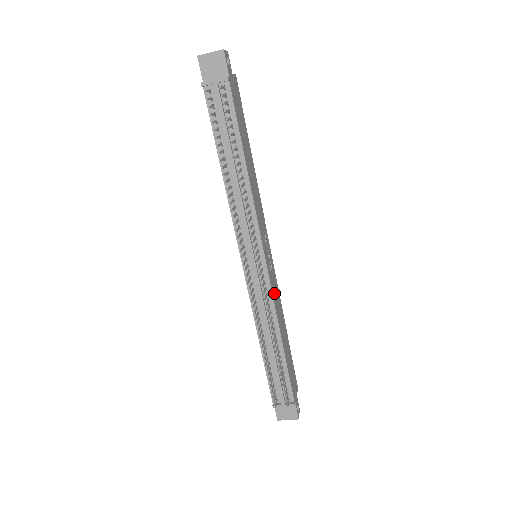
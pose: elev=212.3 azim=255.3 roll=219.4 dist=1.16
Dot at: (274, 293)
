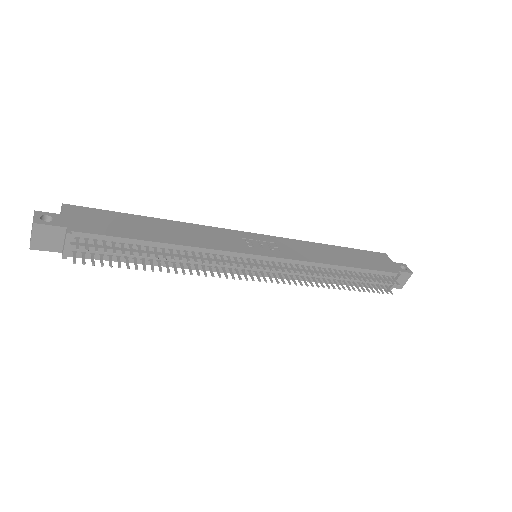
Dot at: (298, 255)
